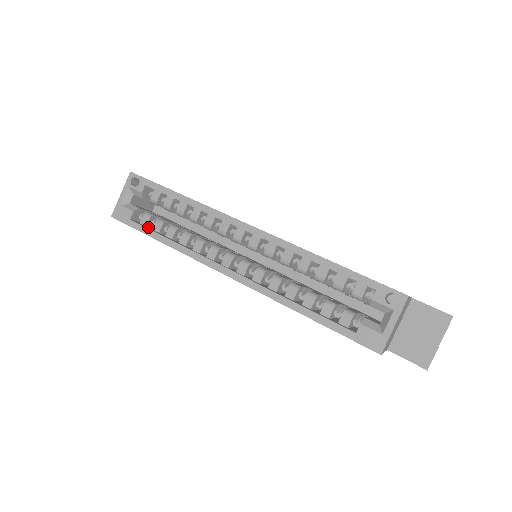
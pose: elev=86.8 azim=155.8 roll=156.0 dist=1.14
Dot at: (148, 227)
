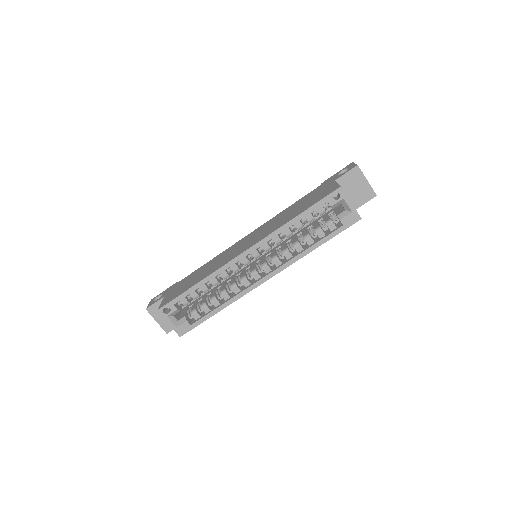
Dot at: (201, 316)
